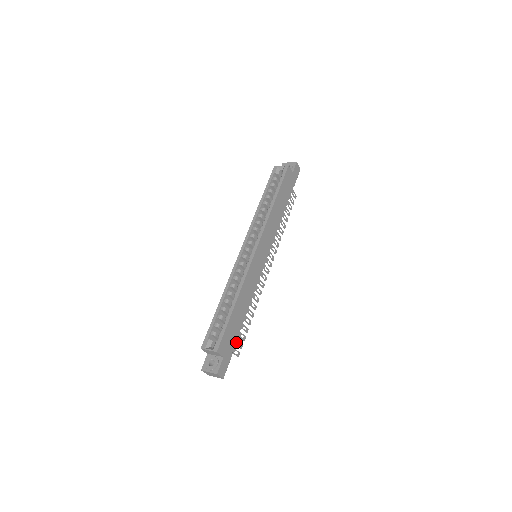
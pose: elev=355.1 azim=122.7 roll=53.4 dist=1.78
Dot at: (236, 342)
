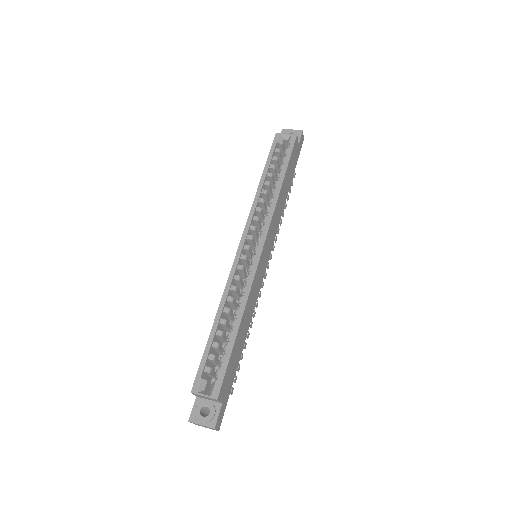
Dot at: occluded
